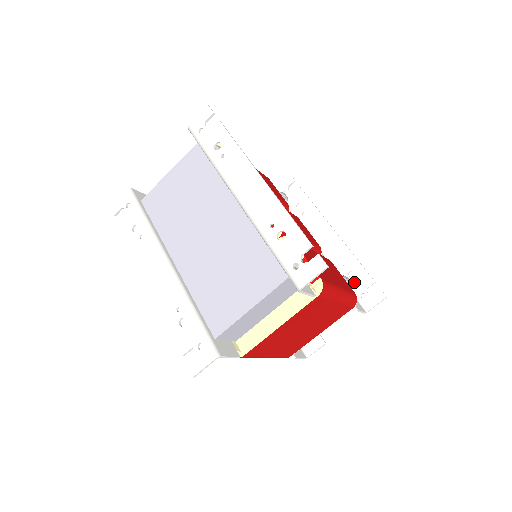
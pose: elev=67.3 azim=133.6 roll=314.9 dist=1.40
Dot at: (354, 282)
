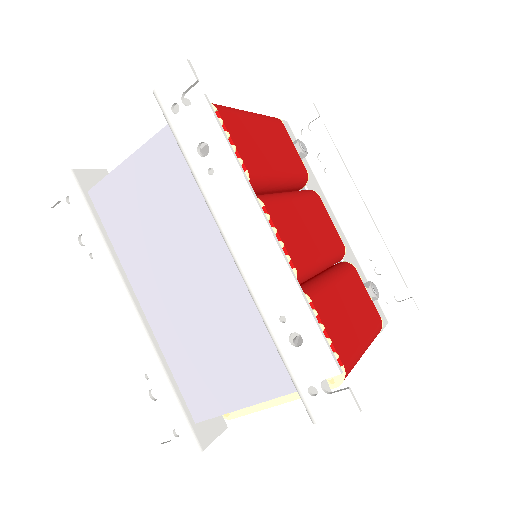
Dot at: (380, 282)
